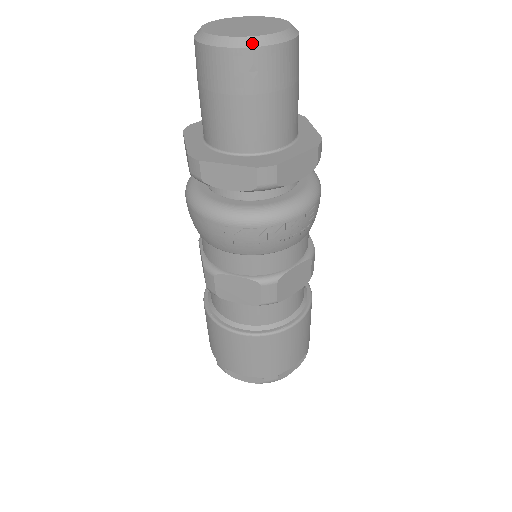
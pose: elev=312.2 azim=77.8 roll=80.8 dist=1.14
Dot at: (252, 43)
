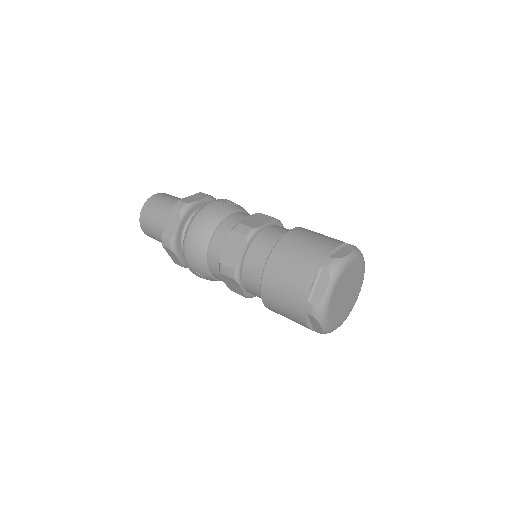
Dot at: occluded
